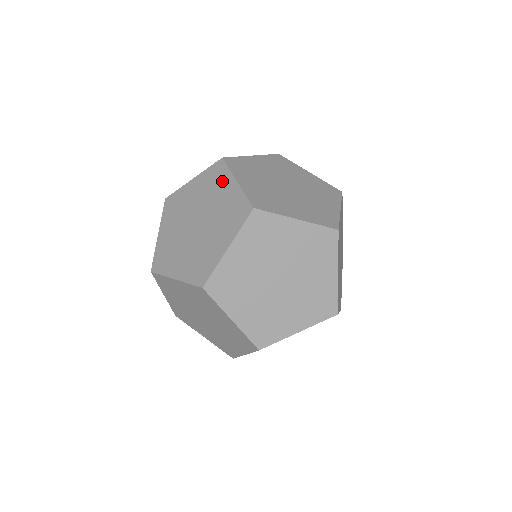
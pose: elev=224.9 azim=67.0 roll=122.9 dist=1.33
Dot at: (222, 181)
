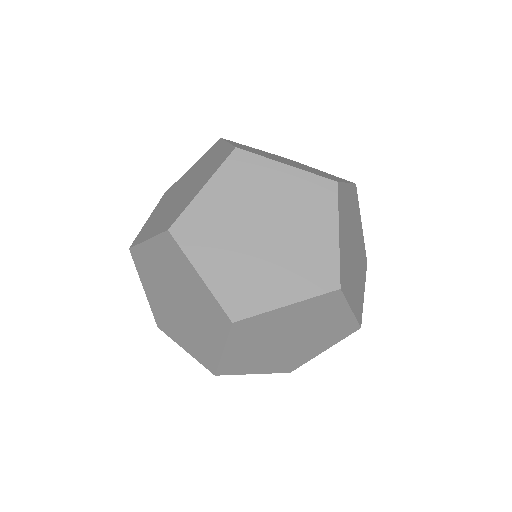
Dot at: occluded
